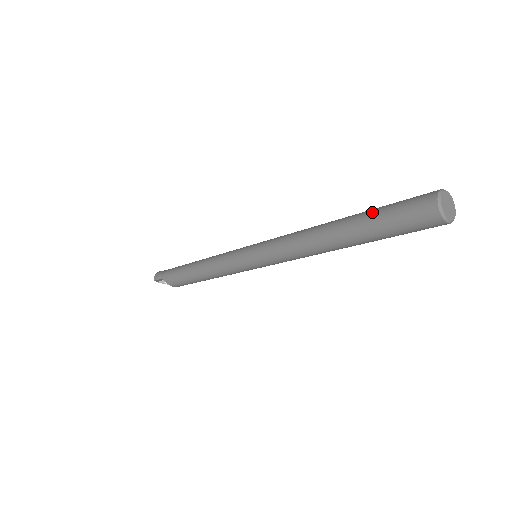
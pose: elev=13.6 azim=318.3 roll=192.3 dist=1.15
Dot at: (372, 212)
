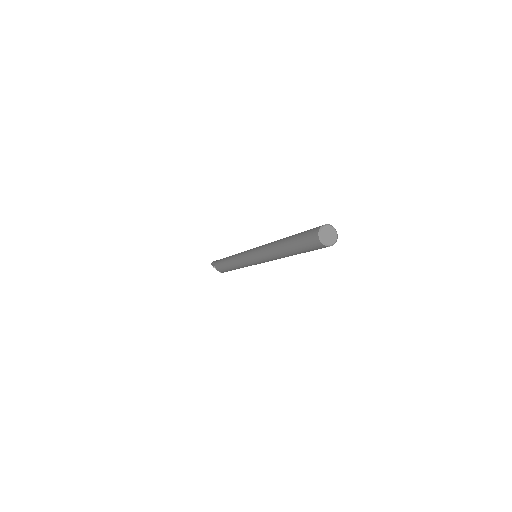
Dot at: occluded
